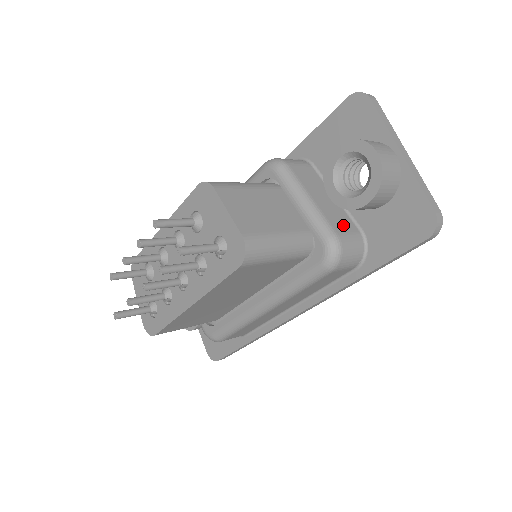
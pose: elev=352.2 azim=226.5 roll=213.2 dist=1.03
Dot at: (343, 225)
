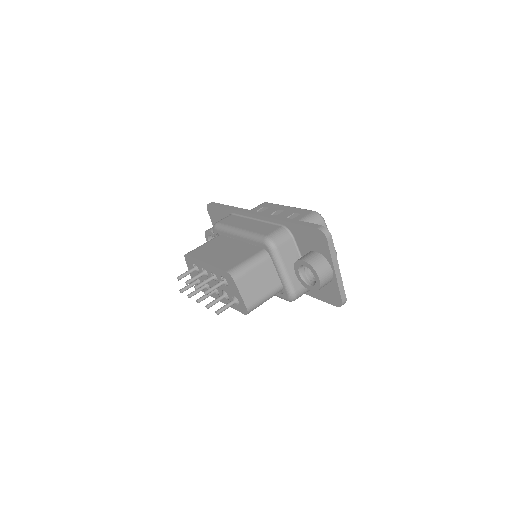
Dot at: occluded
